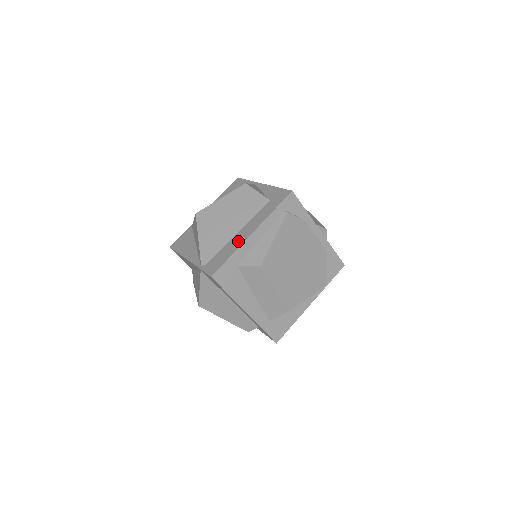
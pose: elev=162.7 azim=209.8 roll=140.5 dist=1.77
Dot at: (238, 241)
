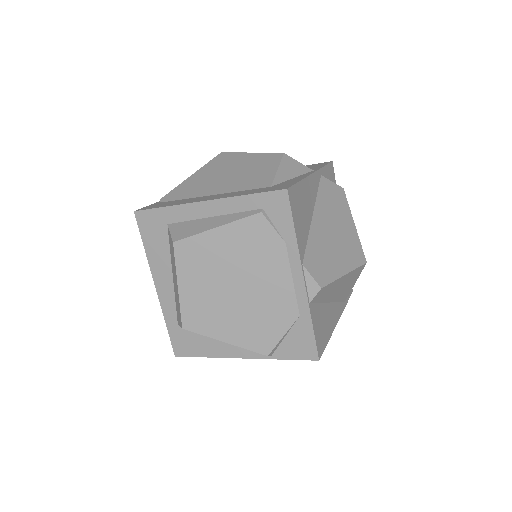
Dot at: (192, 200)
